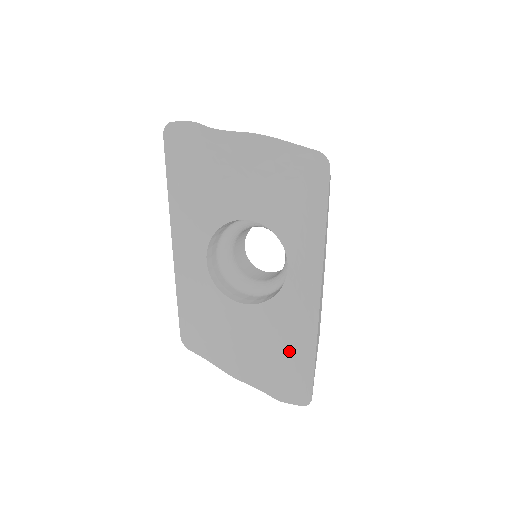
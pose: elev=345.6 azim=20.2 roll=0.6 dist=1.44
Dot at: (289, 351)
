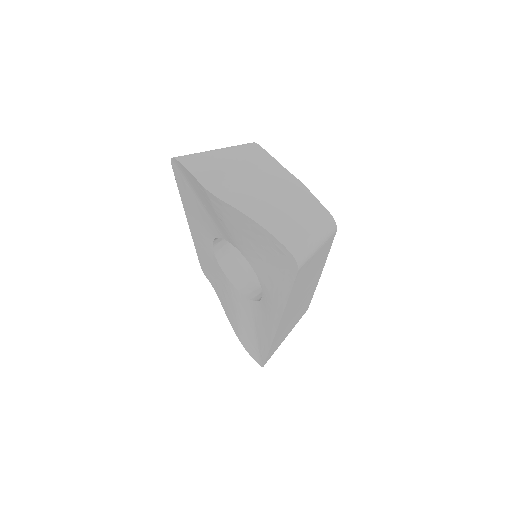
Dot at: (256, 335)
